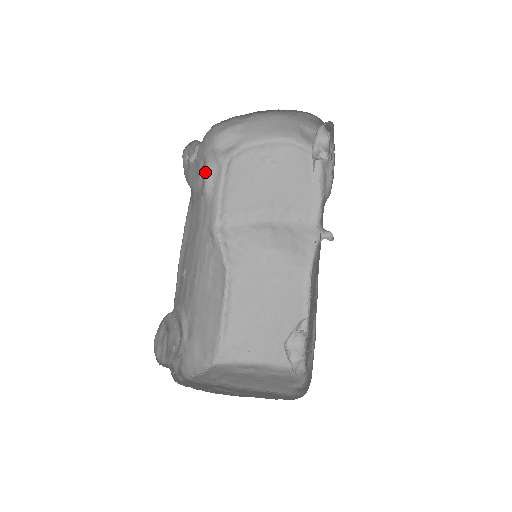
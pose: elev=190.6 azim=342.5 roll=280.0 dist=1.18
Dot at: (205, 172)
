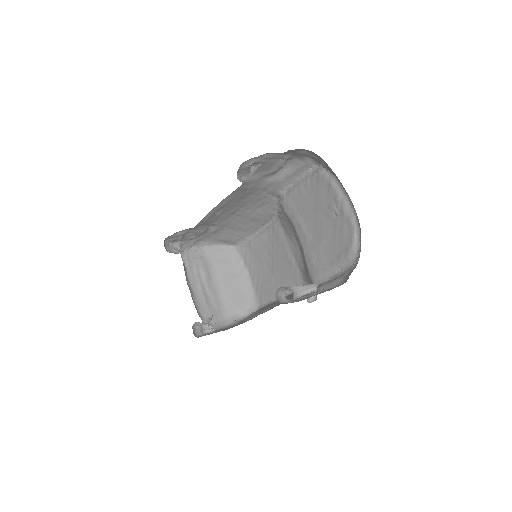
Dot at: (291, 160)
